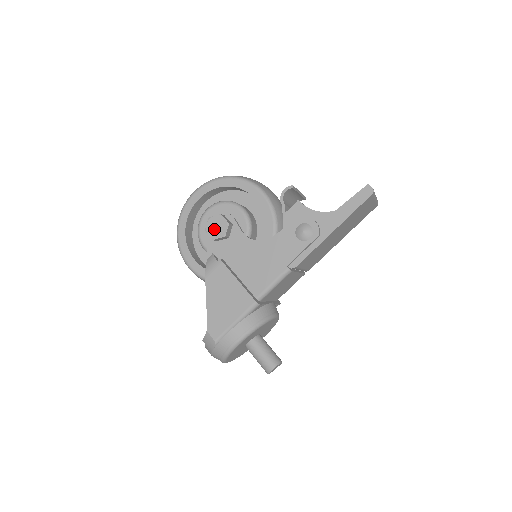
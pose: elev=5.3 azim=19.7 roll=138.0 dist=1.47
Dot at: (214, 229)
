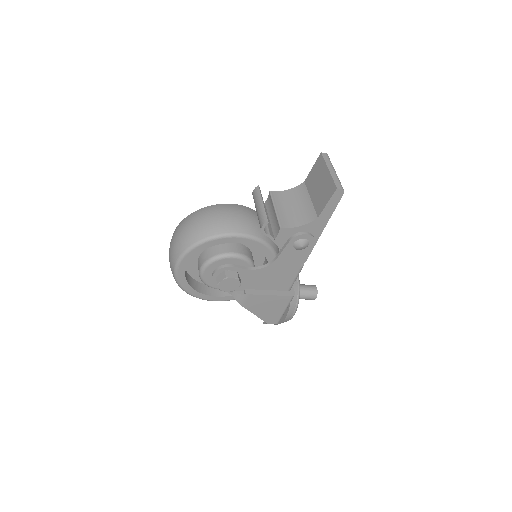
Dot at: (228, 287)
